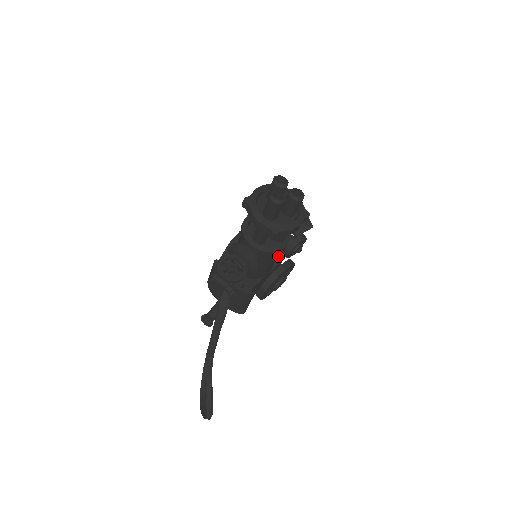
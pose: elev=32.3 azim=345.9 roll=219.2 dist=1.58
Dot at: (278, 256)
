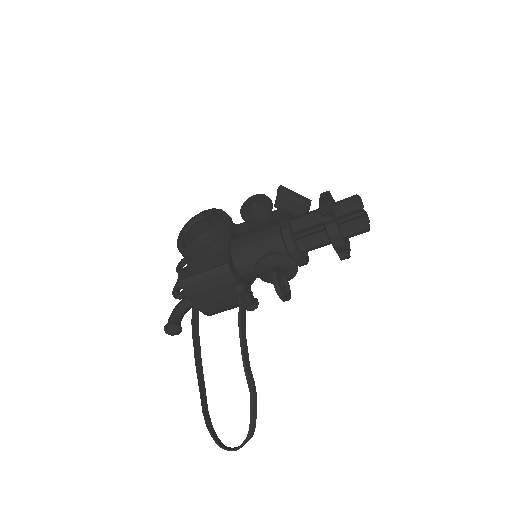
Dot at: occluded
